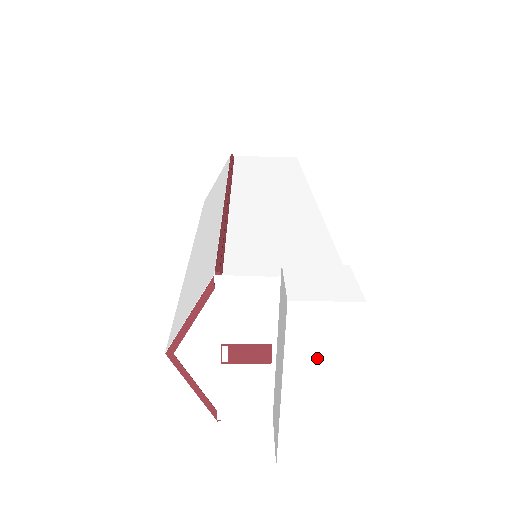
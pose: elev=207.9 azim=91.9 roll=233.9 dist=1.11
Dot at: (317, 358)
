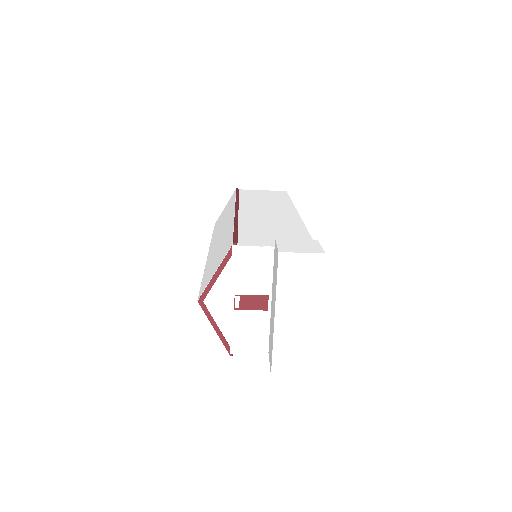
Dot at: (297, 292)
